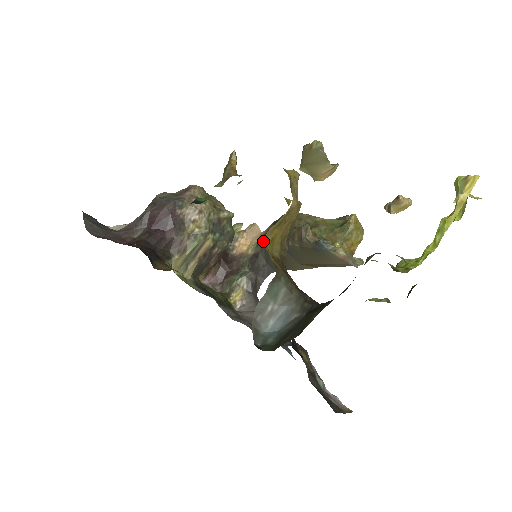
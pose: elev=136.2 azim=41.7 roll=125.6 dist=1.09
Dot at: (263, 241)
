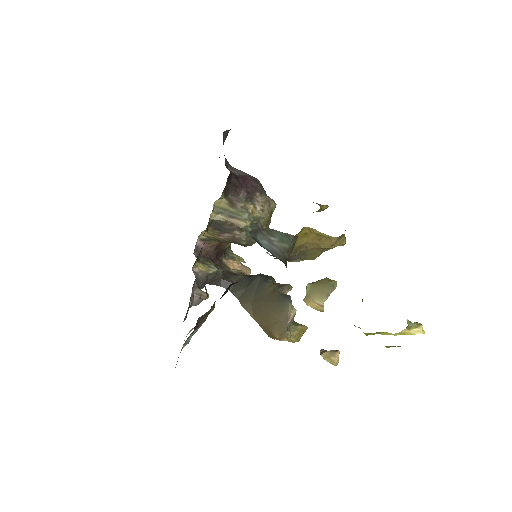
Dot at: (249, 275)
